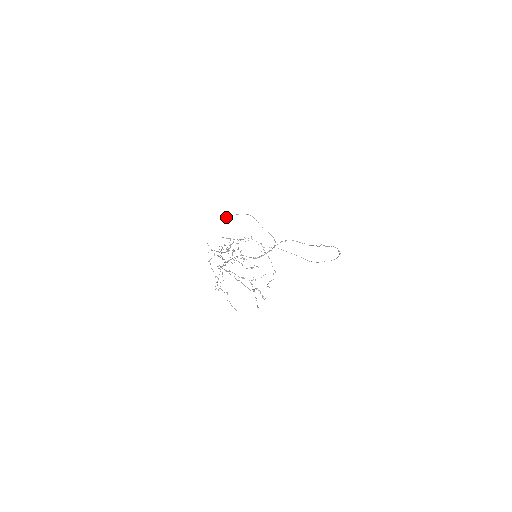
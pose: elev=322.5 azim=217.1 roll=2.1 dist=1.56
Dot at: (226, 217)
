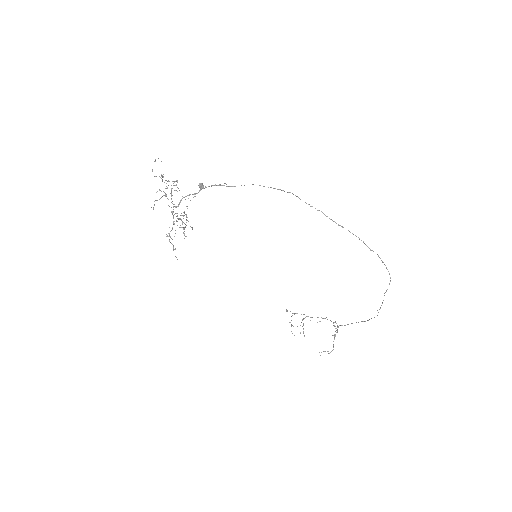
Dot at: (201, 187)
